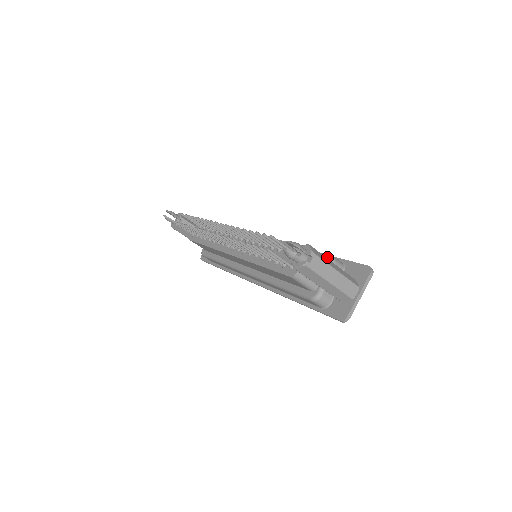
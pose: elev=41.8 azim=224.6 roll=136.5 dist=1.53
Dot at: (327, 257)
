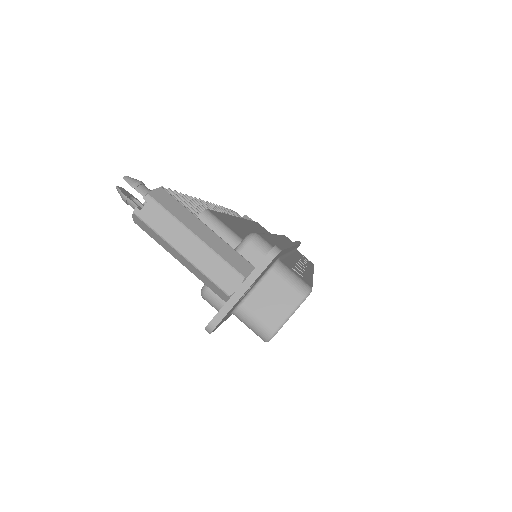
Dot at: (248, 234)
